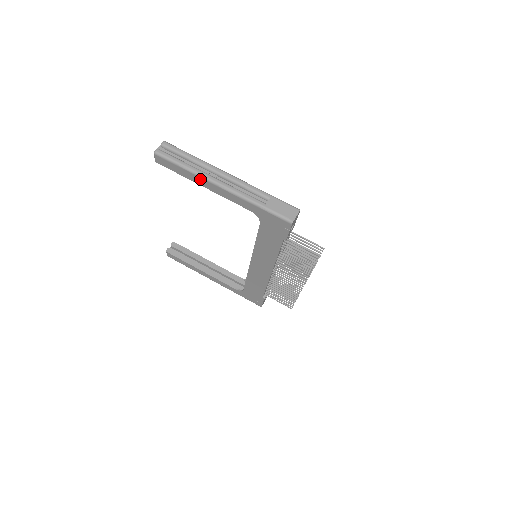
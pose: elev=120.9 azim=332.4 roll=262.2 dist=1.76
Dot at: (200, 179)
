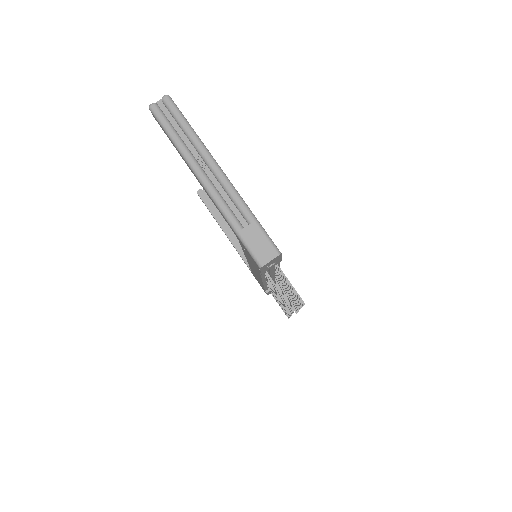
Dot at: (186, 162)
